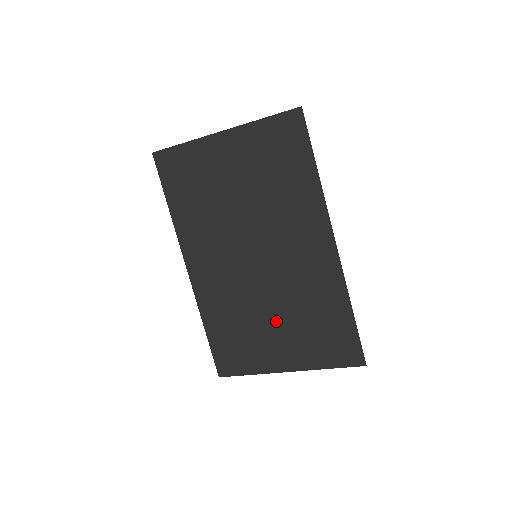
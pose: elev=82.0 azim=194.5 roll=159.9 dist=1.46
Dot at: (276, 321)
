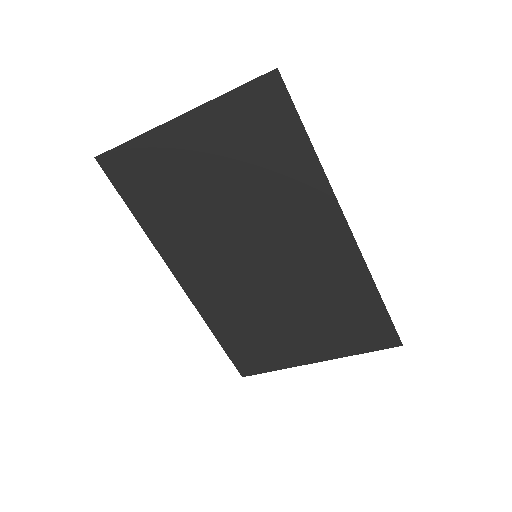
Dot at: (294, 318)
